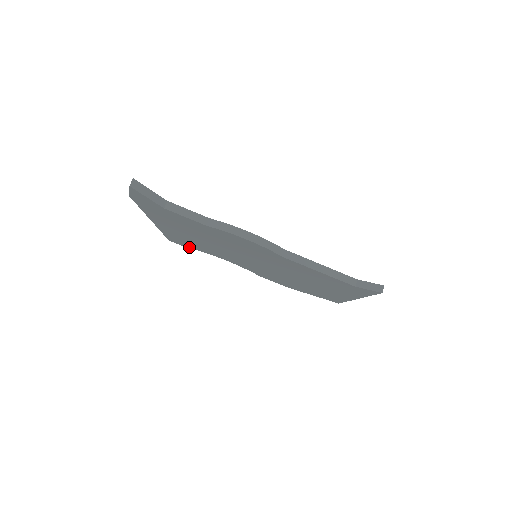
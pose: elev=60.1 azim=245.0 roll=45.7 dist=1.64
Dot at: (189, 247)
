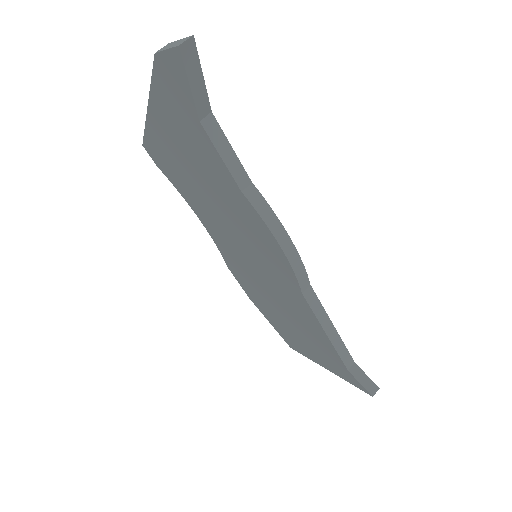
Dot at: (166, 174)
